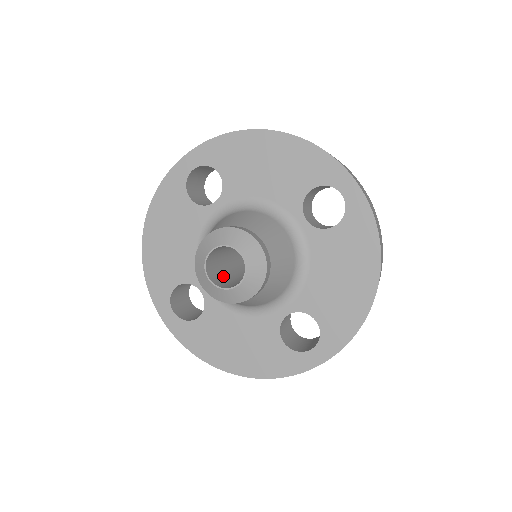
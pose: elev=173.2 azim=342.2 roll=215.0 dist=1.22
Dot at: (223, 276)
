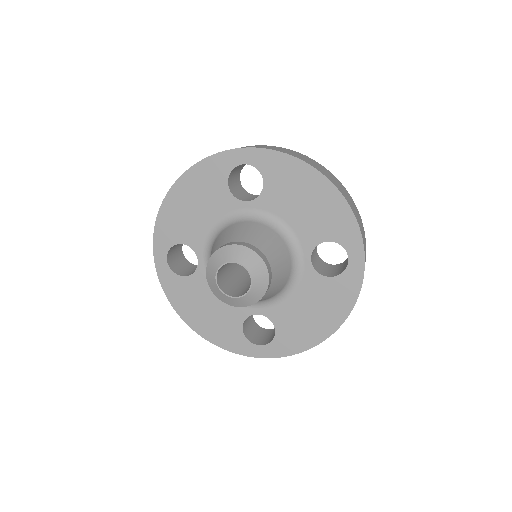
Dot at: (245, 287)
